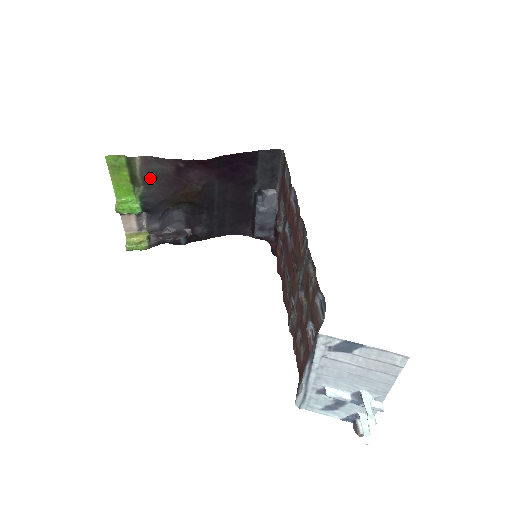
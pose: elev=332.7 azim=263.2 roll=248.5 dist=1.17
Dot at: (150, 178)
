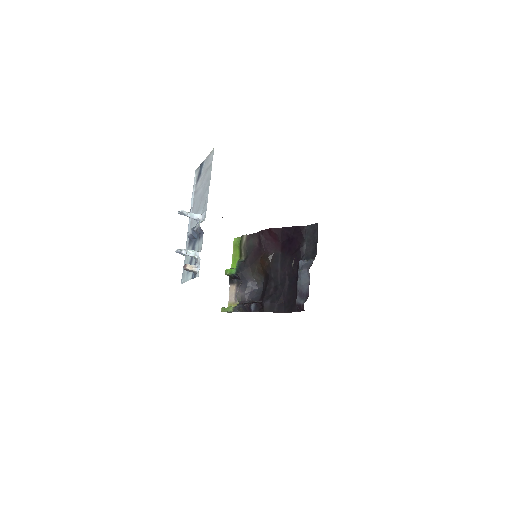
Dot at: (247, 250)
